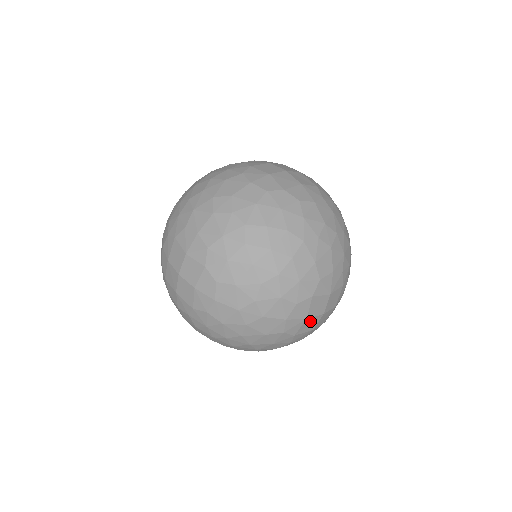
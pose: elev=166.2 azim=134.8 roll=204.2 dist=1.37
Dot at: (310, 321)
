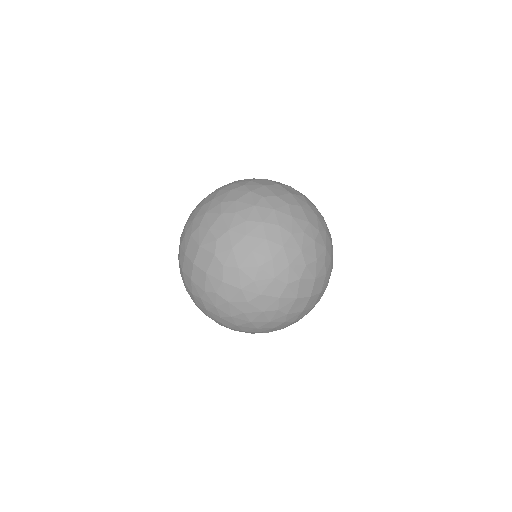
Dot at: (299, 302)
